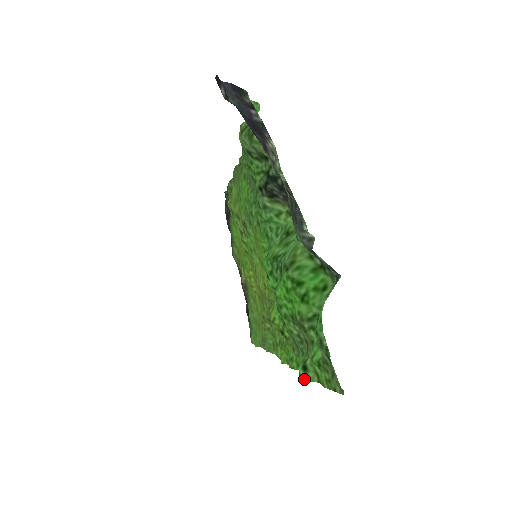
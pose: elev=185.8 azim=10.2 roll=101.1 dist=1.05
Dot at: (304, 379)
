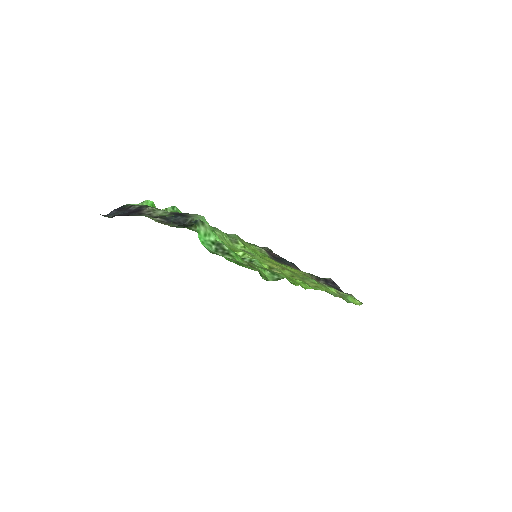
Dot at: (268, 280)
